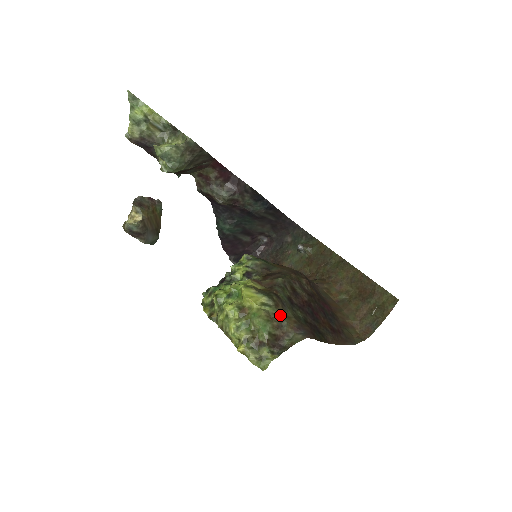
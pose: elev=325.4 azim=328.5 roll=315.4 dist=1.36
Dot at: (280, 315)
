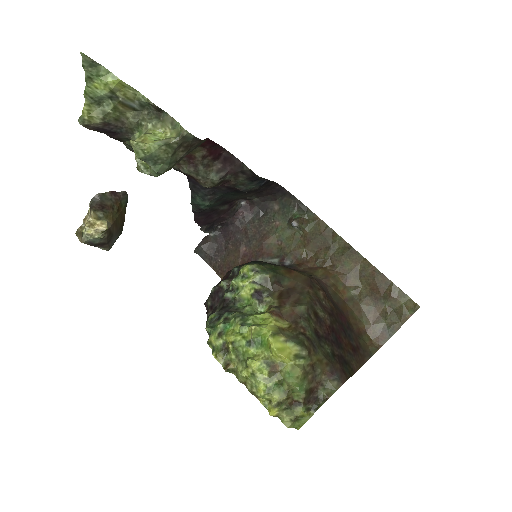
Dot at: (313, 363)
